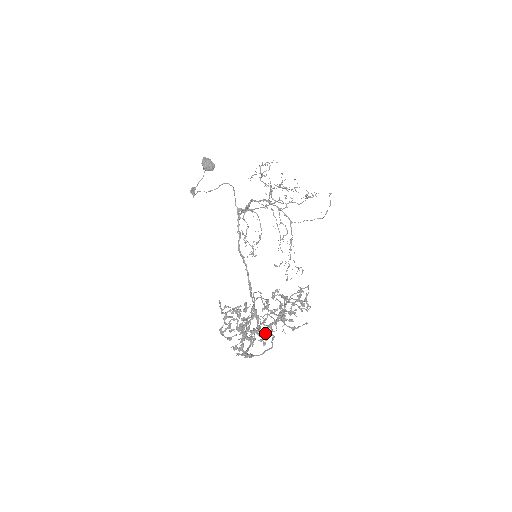
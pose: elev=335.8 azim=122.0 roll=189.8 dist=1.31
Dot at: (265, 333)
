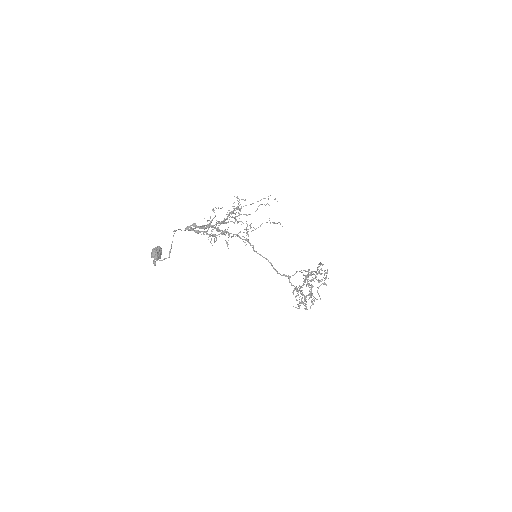
Dot at: occluded
